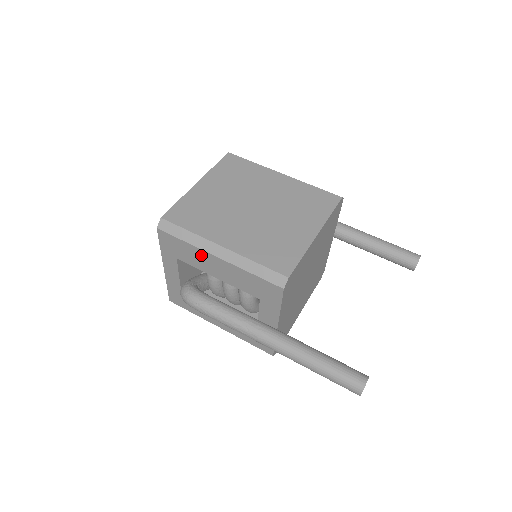
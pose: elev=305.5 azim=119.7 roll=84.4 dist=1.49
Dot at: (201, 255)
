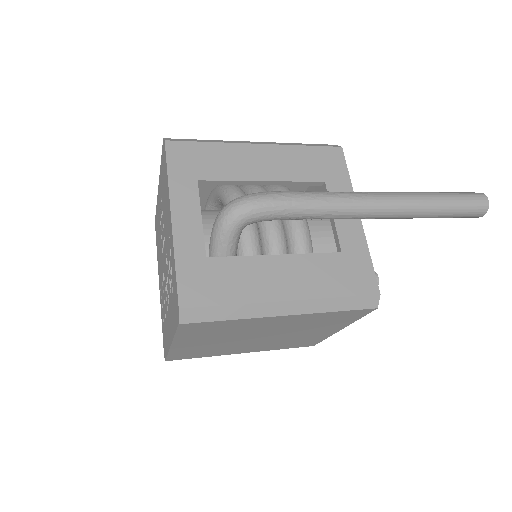
Dot at: (236, 153)
